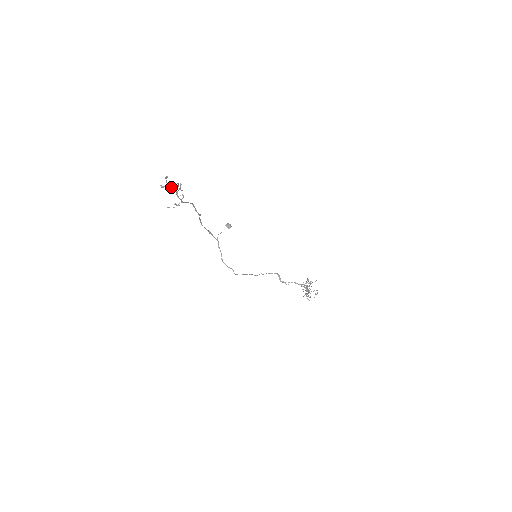
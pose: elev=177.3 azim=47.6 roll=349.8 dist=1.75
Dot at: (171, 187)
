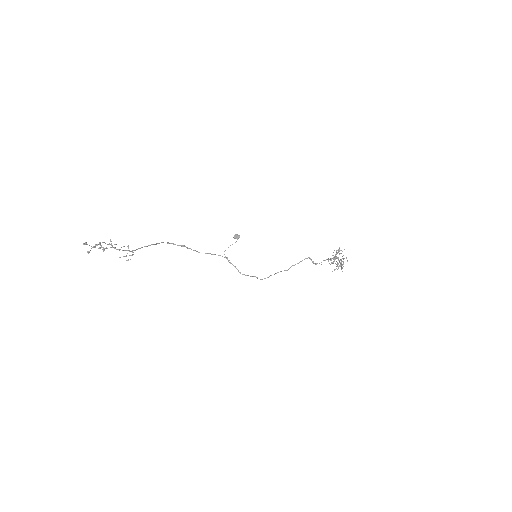
Dot at: (103, 247)
